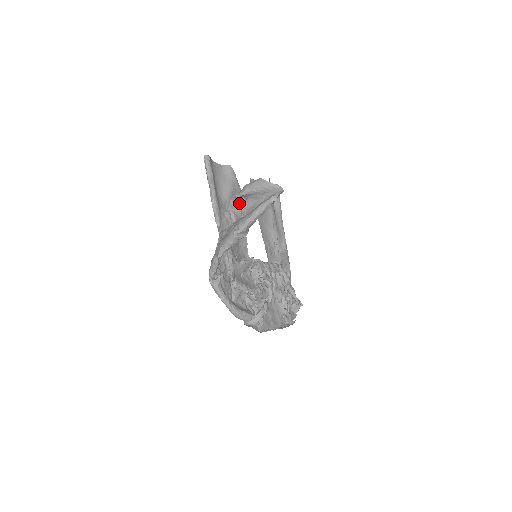
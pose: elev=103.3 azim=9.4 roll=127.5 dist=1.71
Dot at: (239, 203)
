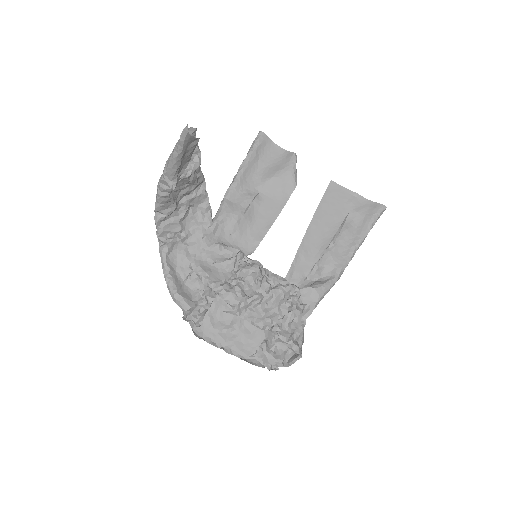
Dot at: (193, 157)
